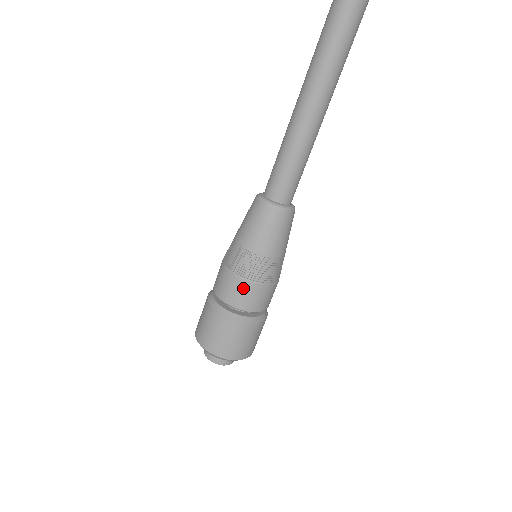
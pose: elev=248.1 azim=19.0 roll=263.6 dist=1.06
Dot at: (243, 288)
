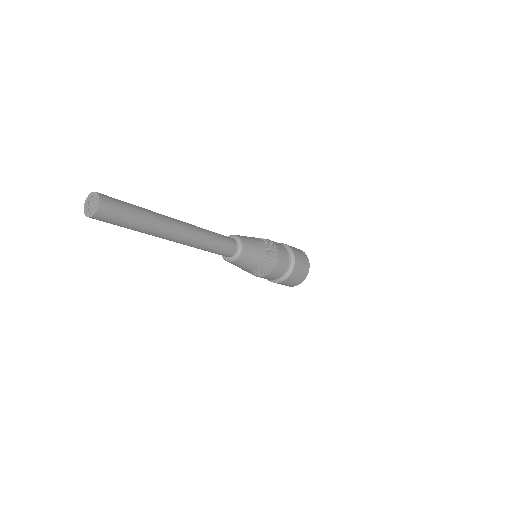
Dot at: (267, 277)
